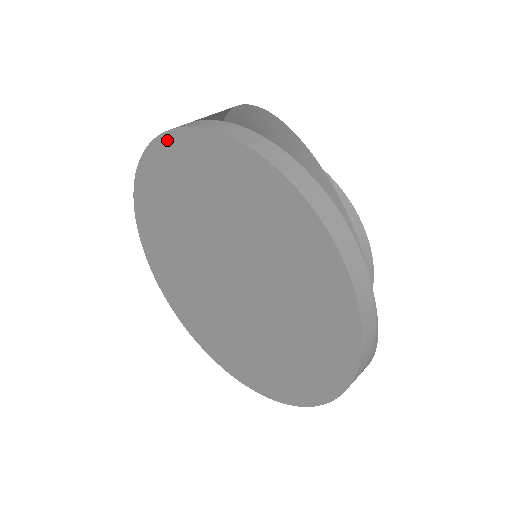
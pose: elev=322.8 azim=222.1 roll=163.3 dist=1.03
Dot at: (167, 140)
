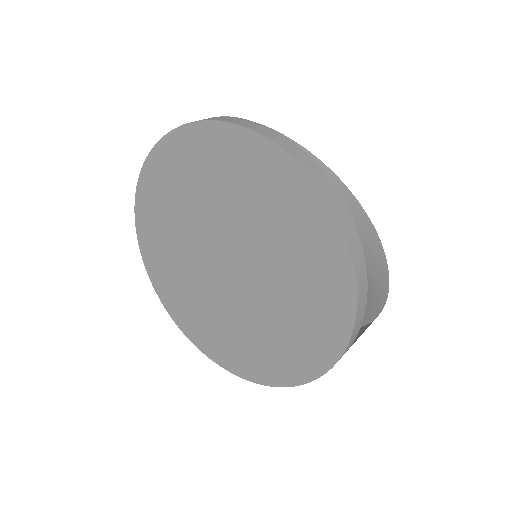
Dot at: (139, 227)
